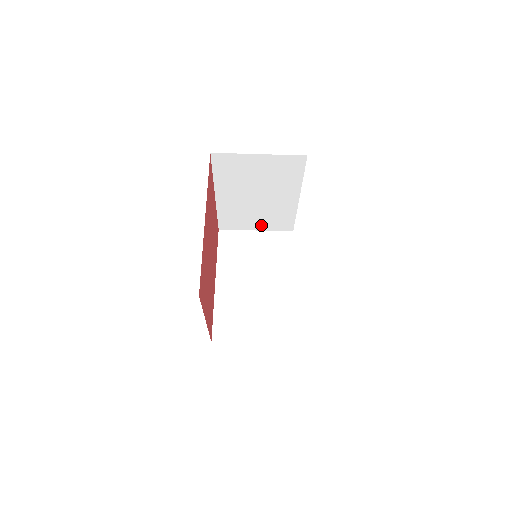
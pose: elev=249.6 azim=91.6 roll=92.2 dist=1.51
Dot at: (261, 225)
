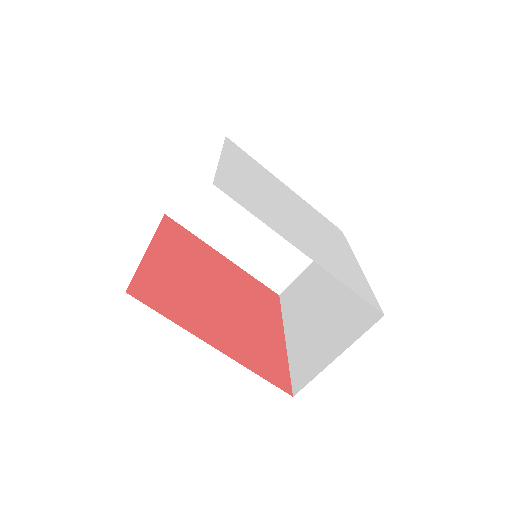
Dot at: occluded
